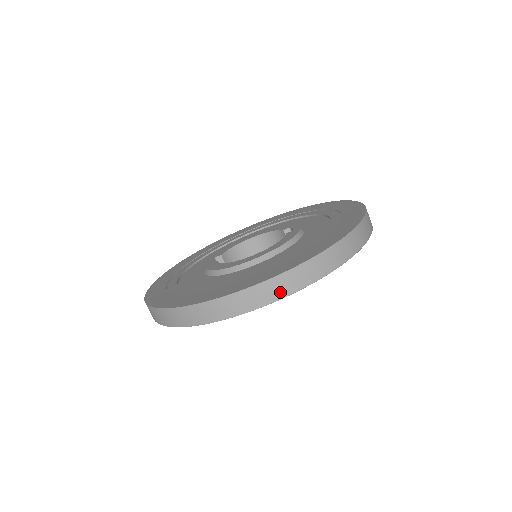
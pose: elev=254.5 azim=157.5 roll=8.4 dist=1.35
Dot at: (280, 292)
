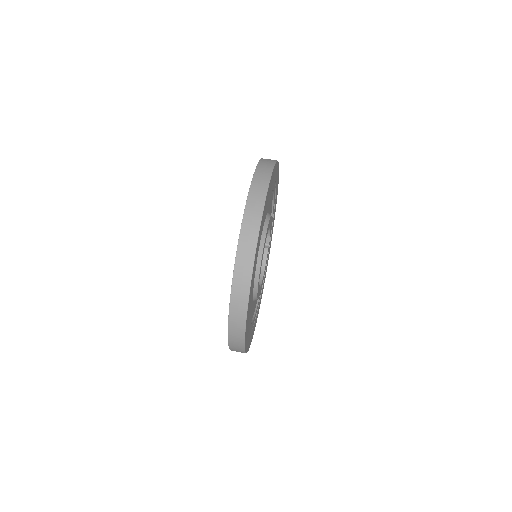
Dot at: (269, 165)
